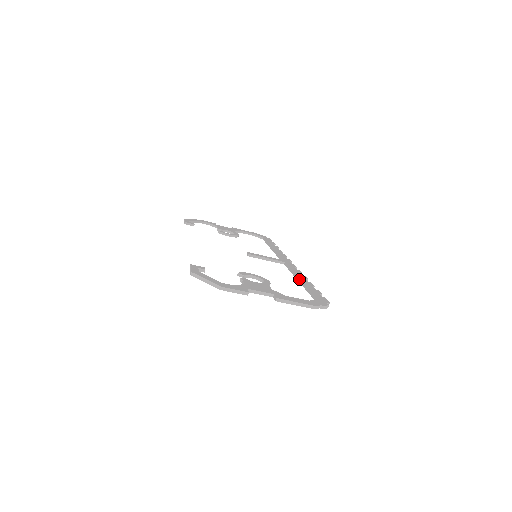
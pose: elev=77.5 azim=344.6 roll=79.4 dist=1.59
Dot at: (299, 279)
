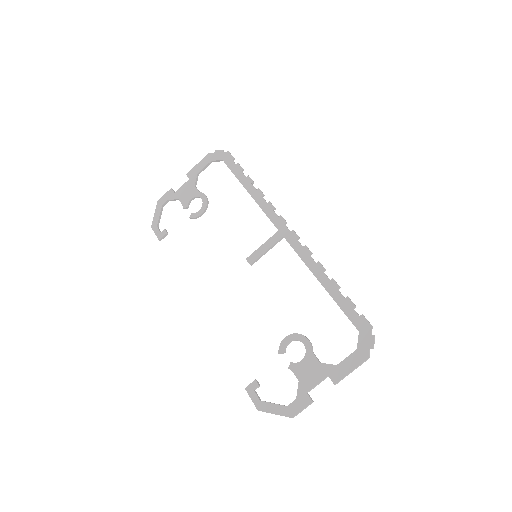
Dot at: occluded
